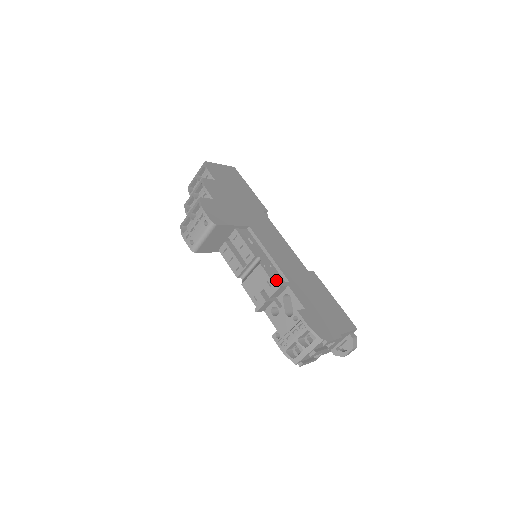
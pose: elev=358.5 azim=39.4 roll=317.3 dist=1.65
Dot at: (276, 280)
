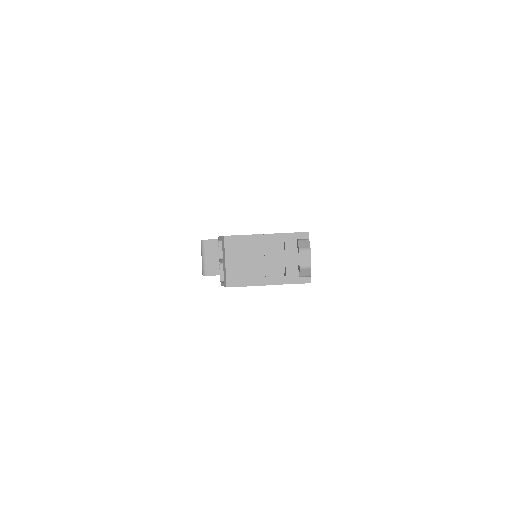
Dot at: occluded
